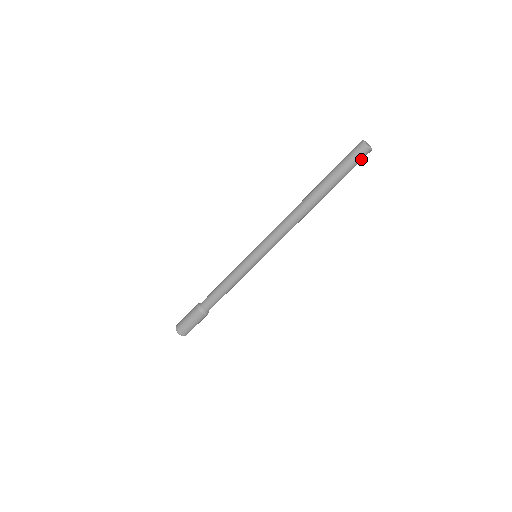
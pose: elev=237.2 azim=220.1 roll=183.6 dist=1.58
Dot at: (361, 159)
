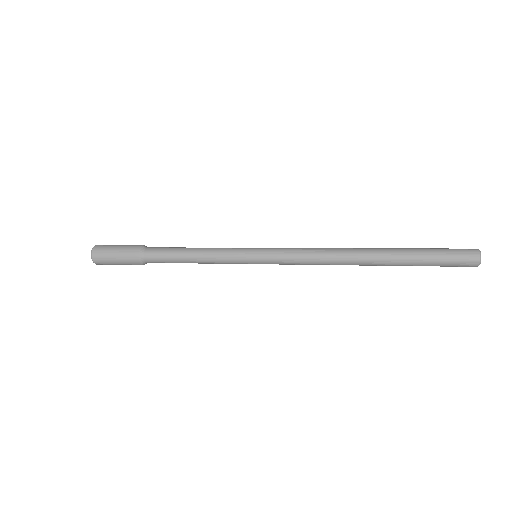
Dot at: occluded
